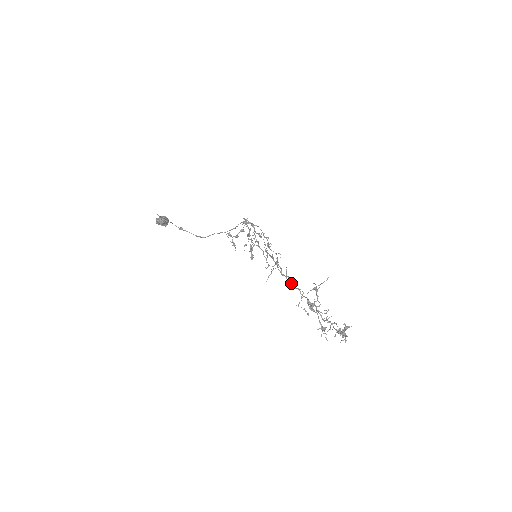
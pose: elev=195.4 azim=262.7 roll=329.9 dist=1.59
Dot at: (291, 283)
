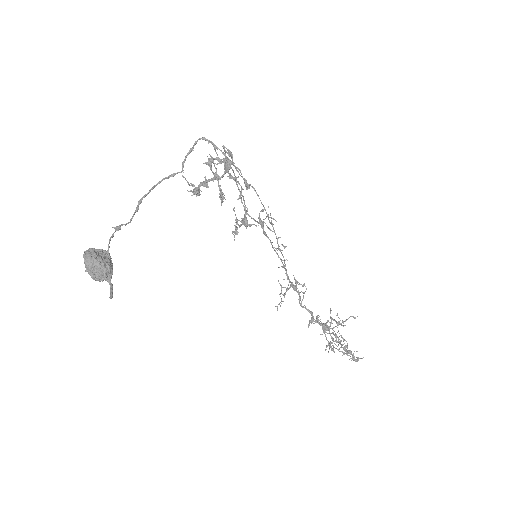
Dot at: (312, 320)
